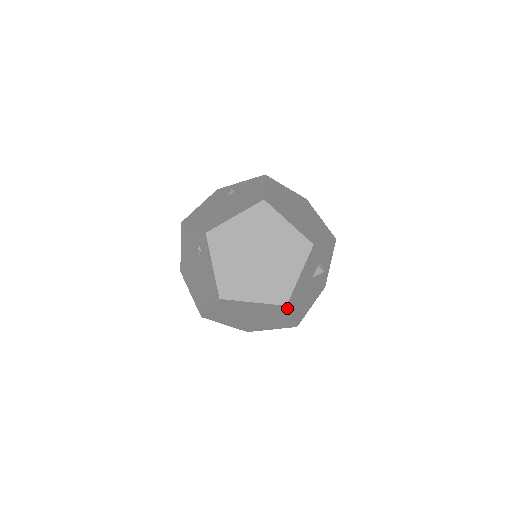
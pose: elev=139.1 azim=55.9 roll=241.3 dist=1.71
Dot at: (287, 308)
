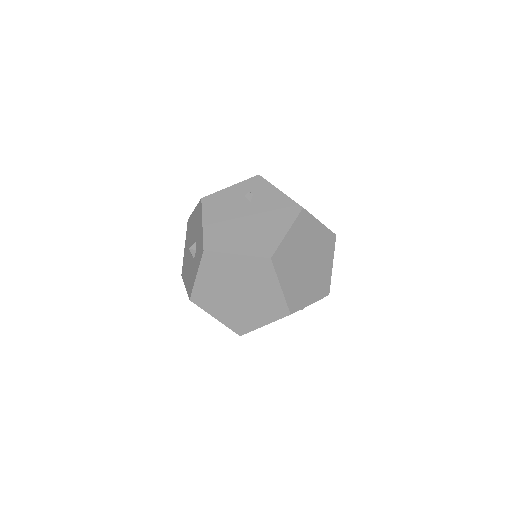
Dot at: (335, 241)
